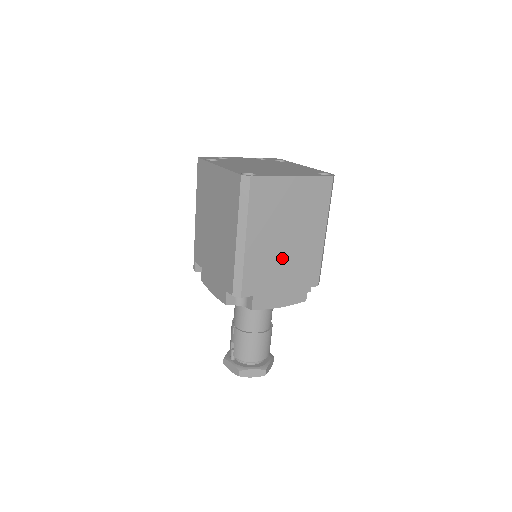
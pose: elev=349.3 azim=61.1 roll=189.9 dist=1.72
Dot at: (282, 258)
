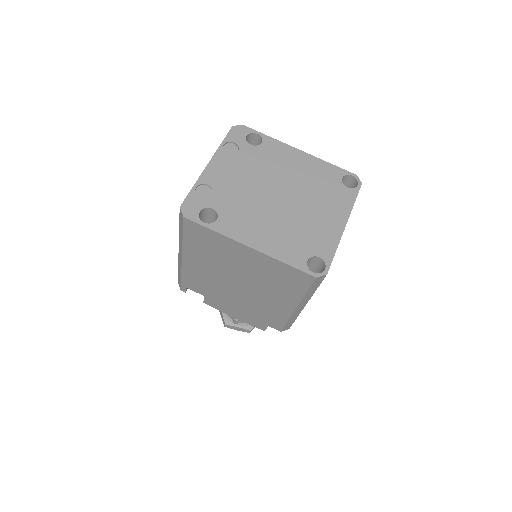
Dot at: occluded
